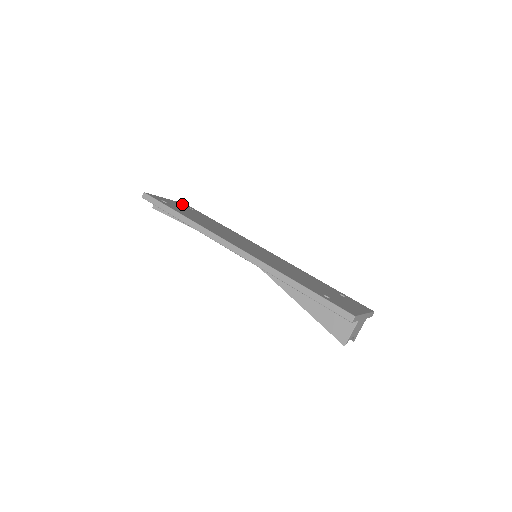
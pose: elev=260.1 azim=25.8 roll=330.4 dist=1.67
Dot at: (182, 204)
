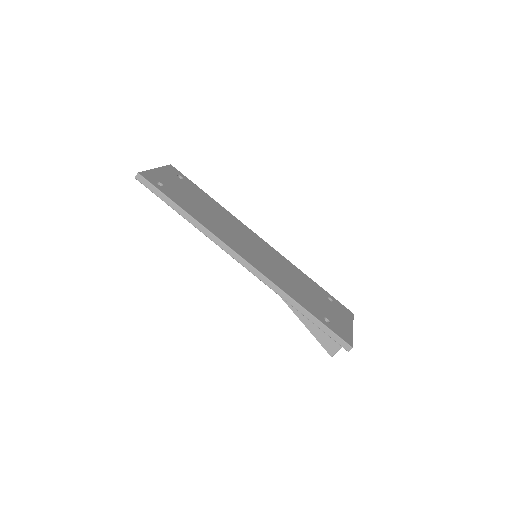
Dot at: (170, 170)
